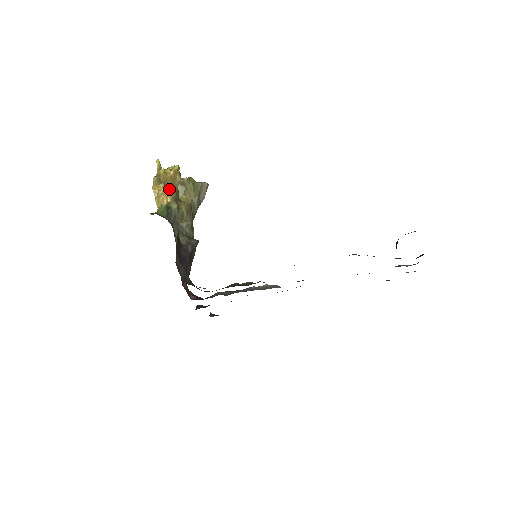
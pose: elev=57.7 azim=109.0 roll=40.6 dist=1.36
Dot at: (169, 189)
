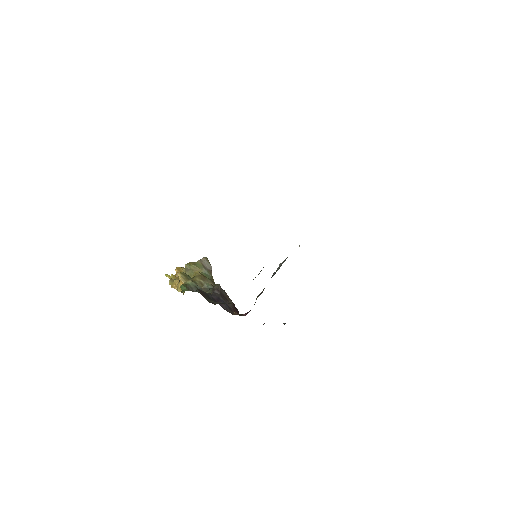
Dot at: occluded
